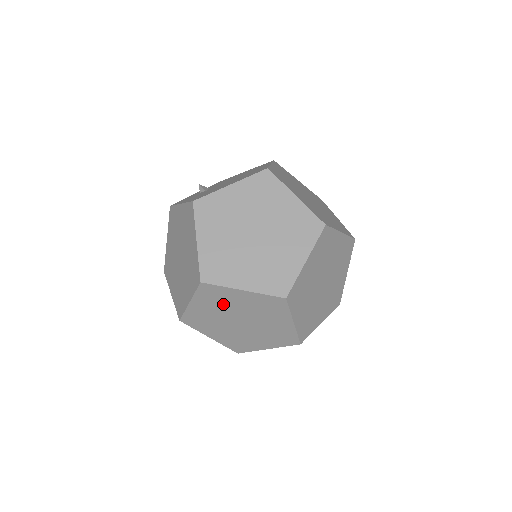
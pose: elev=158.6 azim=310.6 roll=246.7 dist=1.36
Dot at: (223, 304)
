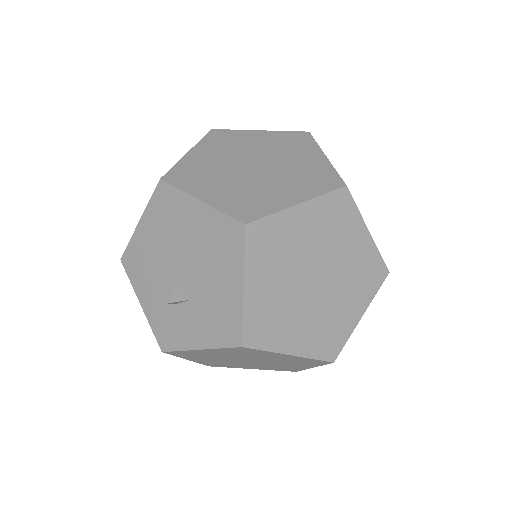
Dot at: (330, 236)
